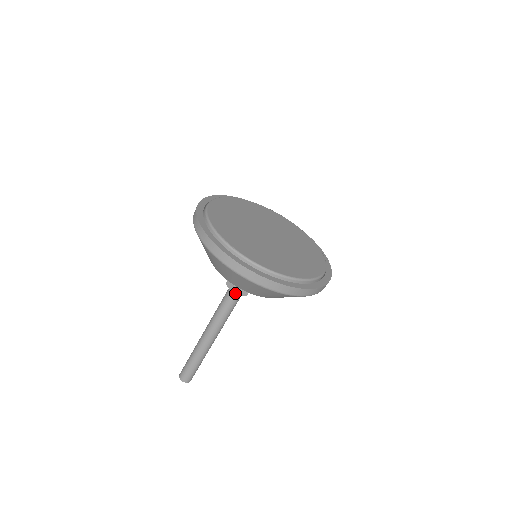
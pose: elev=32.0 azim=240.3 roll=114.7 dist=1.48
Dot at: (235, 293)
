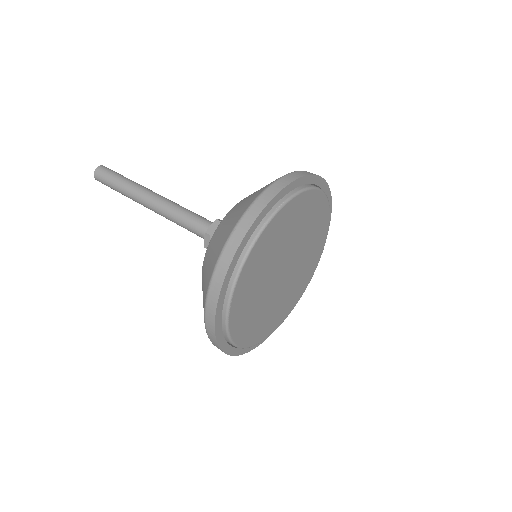
Dot at: (206, 248)
